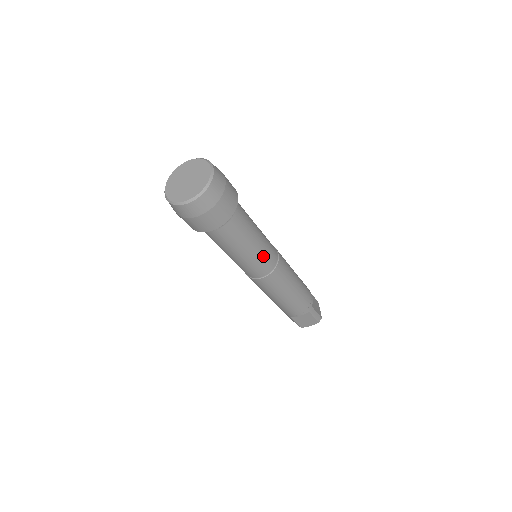
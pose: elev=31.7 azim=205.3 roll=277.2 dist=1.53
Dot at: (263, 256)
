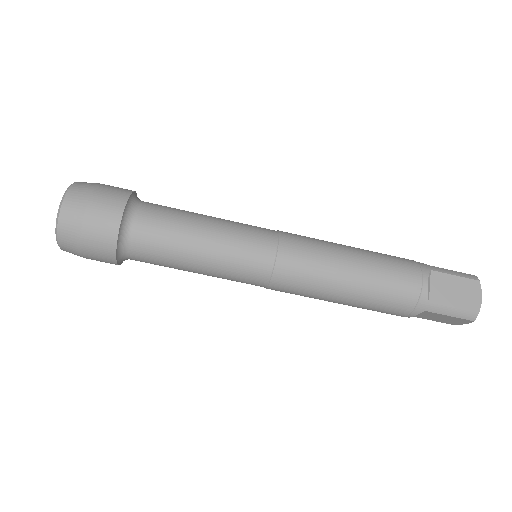
Dot at: (232, 266)
